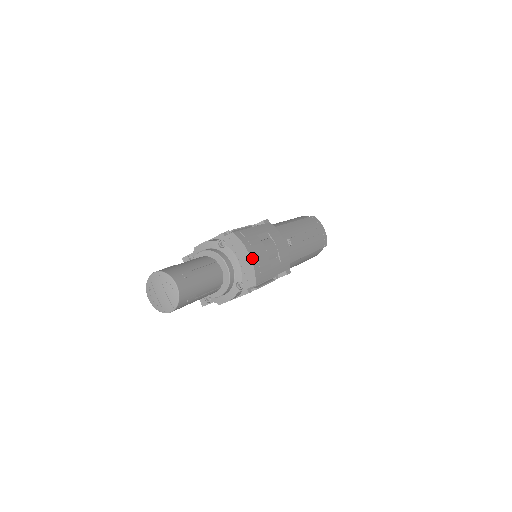
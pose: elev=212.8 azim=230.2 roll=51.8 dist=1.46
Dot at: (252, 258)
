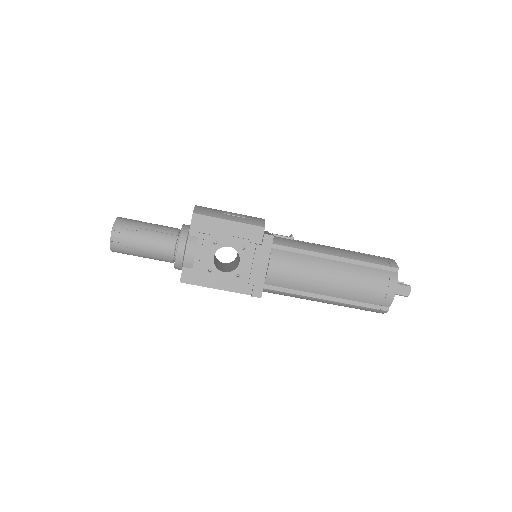
Dot at: (197, 206)
